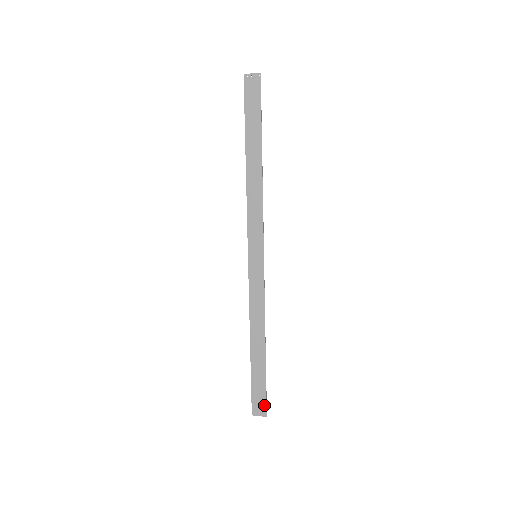
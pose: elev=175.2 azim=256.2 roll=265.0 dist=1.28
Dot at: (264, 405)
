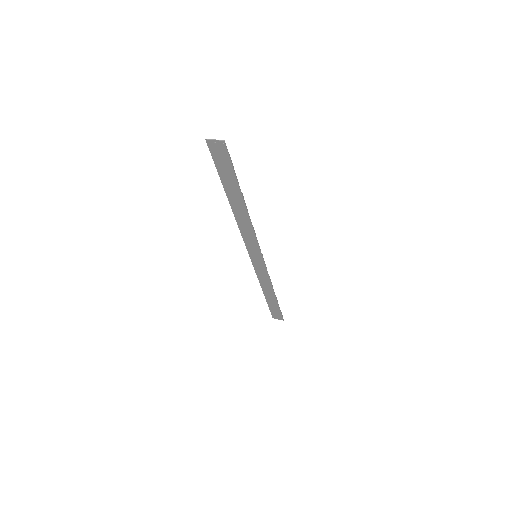
Dot at: (281, 316)
